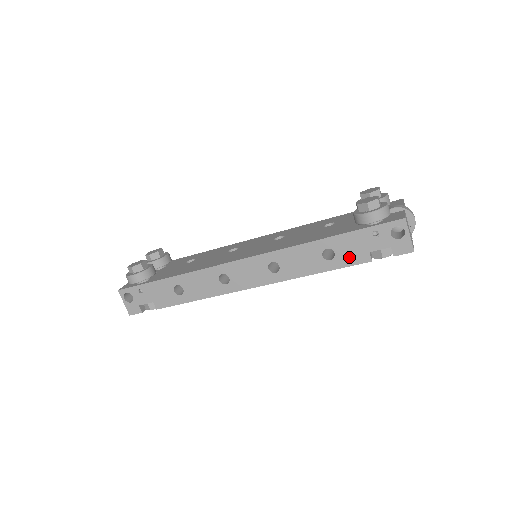
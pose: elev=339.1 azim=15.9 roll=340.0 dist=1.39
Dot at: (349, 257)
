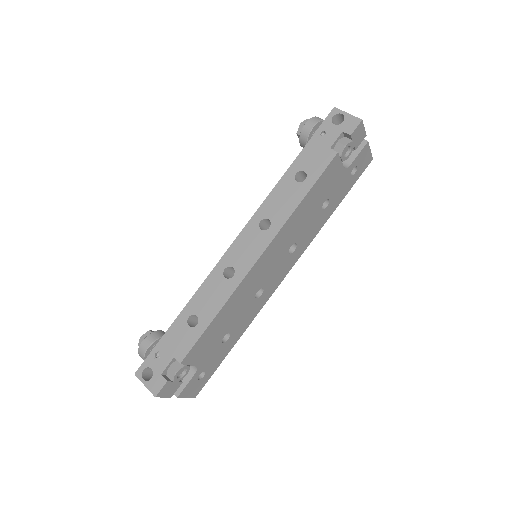
Dot at: (318, 165)
